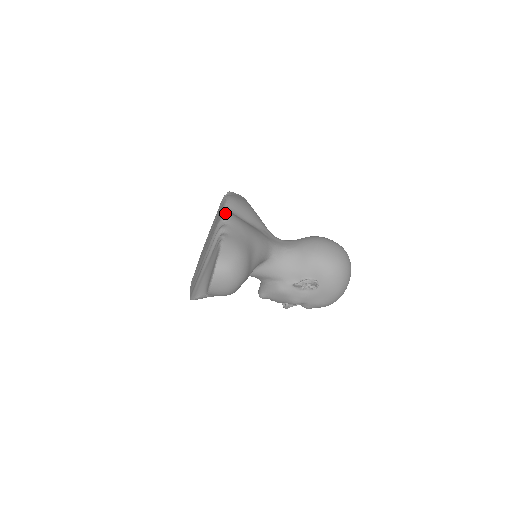
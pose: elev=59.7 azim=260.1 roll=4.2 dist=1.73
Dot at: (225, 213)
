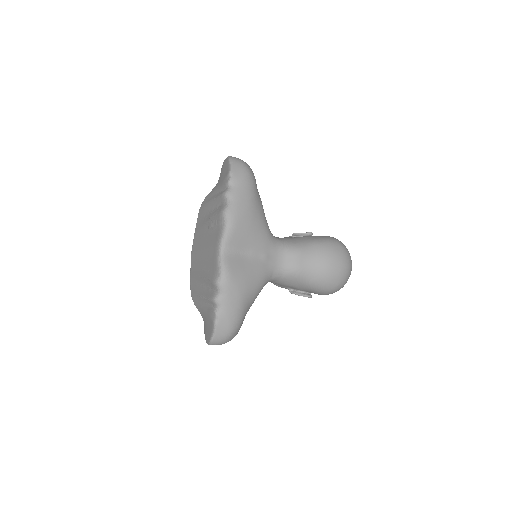
Dot at: (221, 272)
